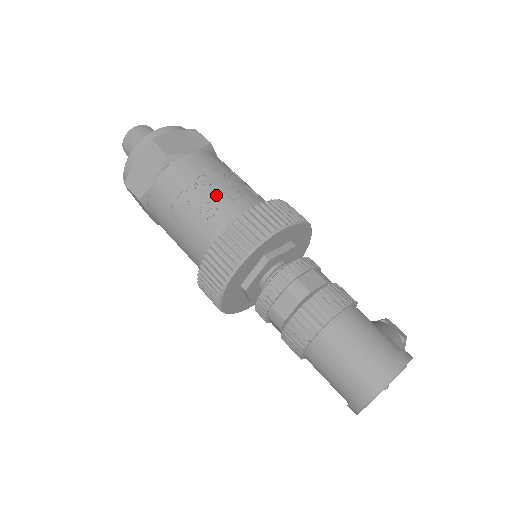
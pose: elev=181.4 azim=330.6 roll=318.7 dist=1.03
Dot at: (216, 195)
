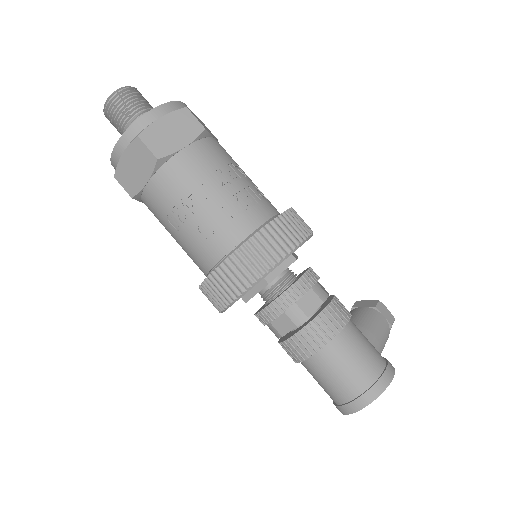
Dot at: (214, 211)
